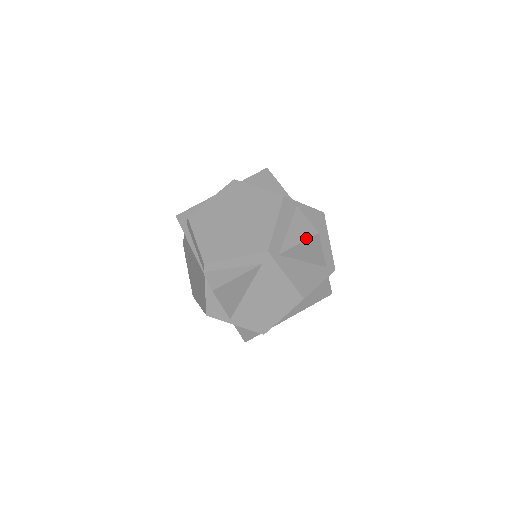
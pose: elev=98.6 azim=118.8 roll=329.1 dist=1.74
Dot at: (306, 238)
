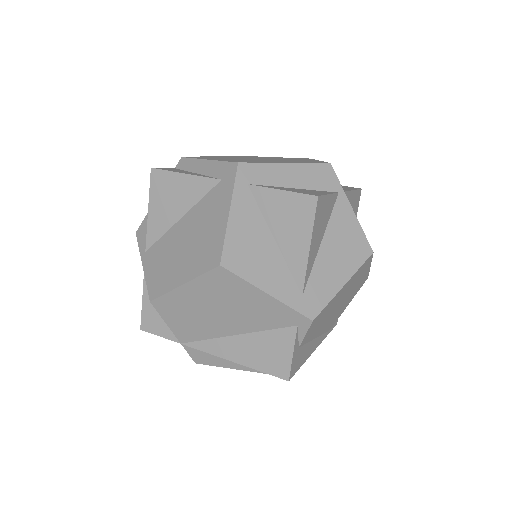
Dot at: (297, 191)
